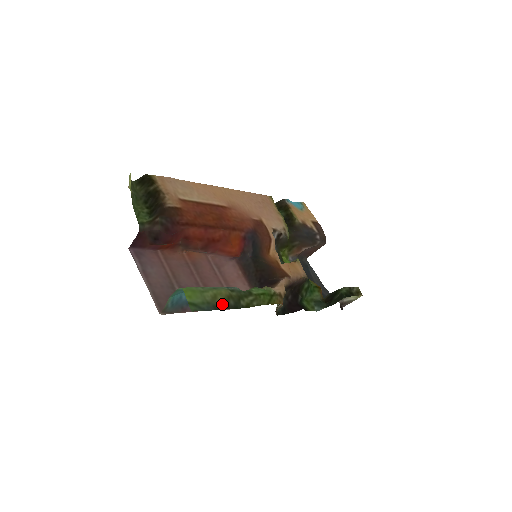
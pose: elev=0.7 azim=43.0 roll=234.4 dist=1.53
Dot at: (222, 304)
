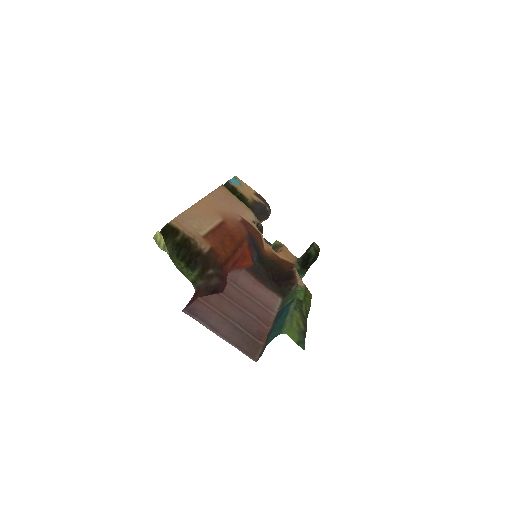
Dot at: (304, 327)
